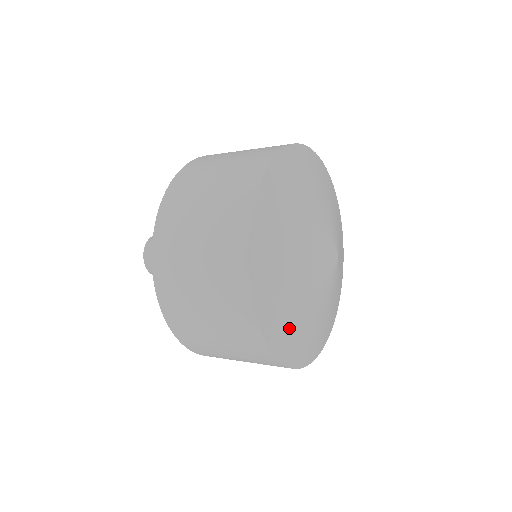
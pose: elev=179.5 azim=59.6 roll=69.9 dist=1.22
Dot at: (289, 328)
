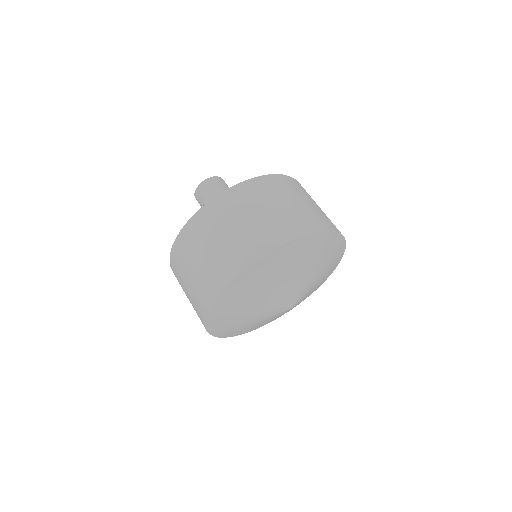
Dot at: (249, 329)
